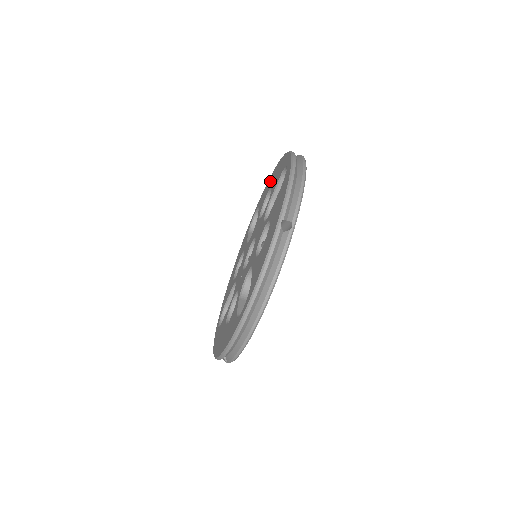
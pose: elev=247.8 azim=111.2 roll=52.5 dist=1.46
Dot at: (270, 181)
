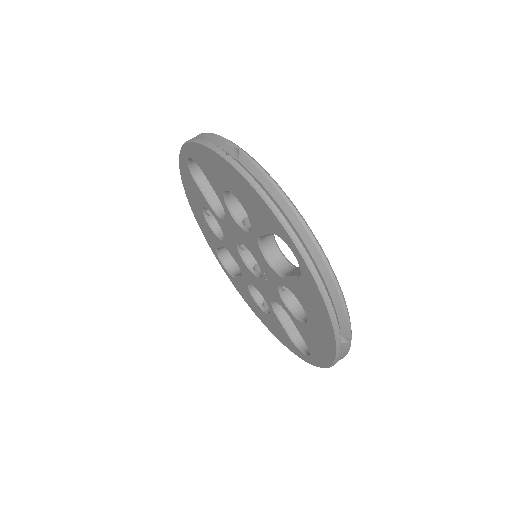
Dot at: (198, 217)
